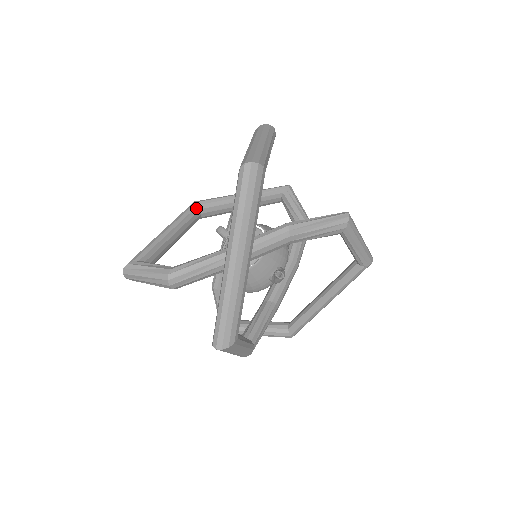
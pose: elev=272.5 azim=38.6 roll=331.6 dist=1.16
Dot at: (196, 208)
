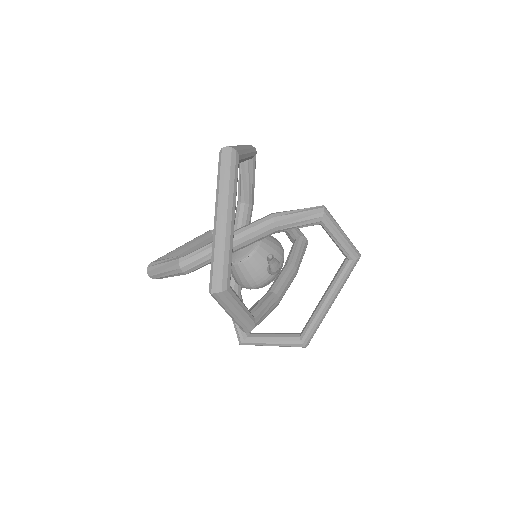
Dot at: (209, 234)
